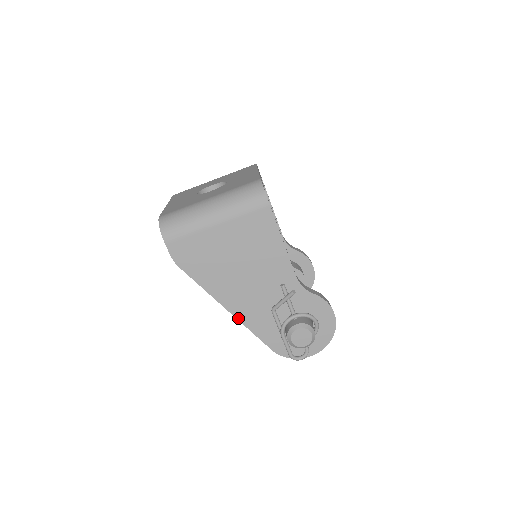
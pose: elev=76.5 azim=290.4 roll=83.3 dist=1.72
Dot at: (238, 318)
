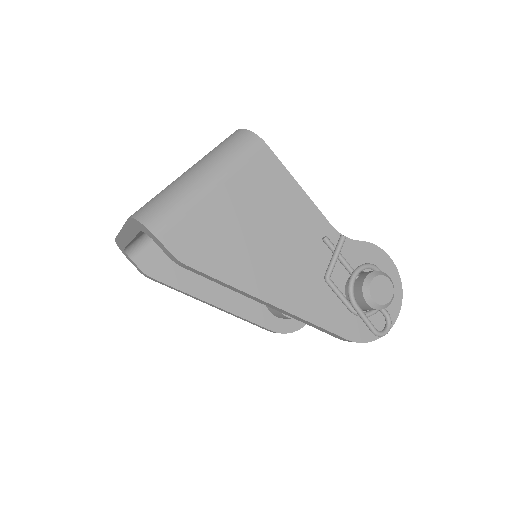
Dot at: (290, 311)
